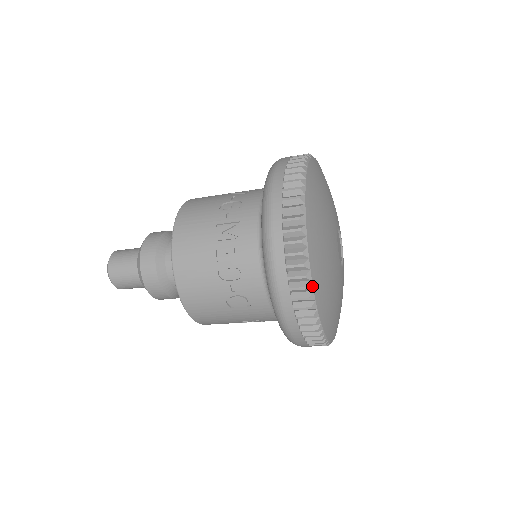
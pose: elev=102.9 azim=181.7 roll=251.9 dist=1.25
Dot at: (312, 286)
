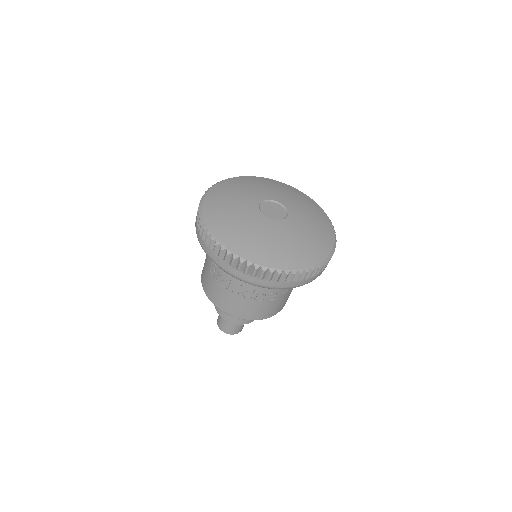
Dot at: (211, 188)
